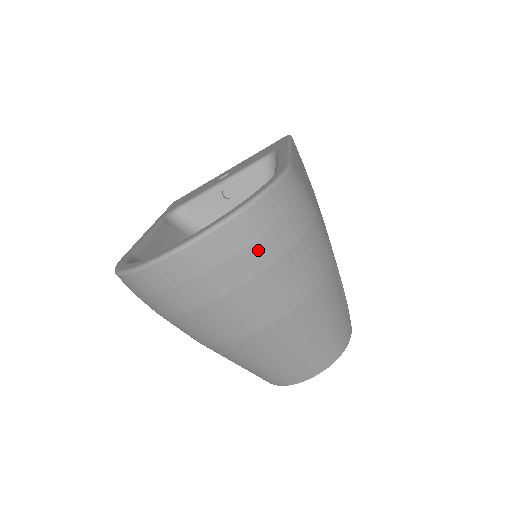
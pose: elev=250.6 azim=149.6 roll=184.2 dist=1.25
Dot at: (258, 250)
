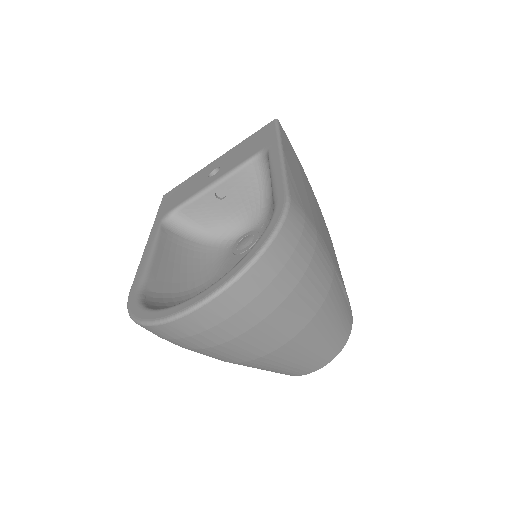
Dot at: (267, 295)
